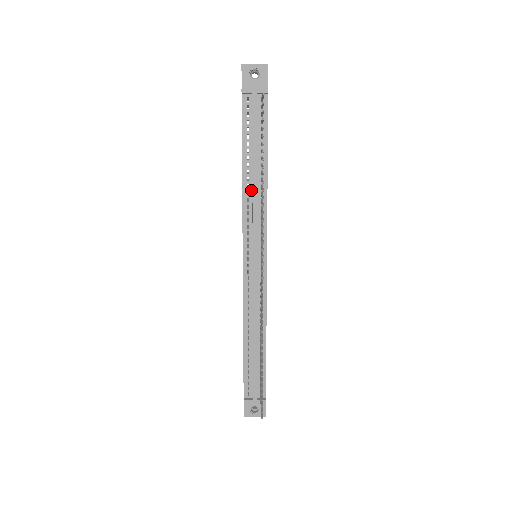
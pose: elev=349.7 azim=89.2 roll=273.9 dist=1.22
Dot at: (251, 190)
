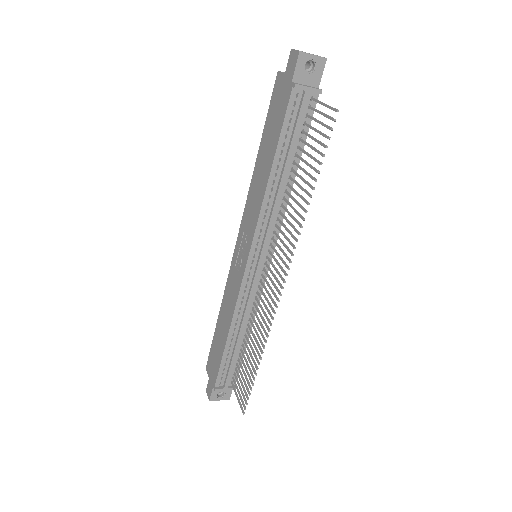
Dot at: (274, 194)
